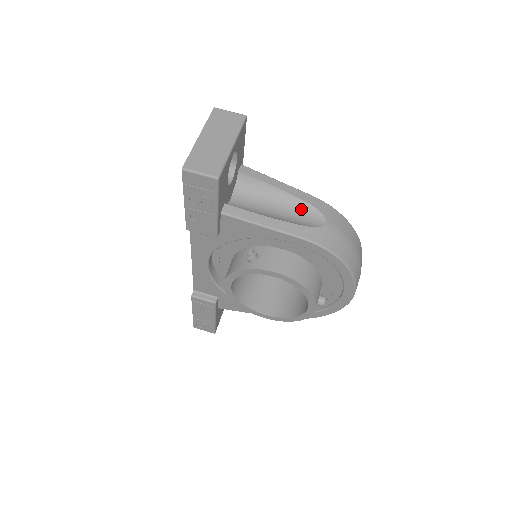
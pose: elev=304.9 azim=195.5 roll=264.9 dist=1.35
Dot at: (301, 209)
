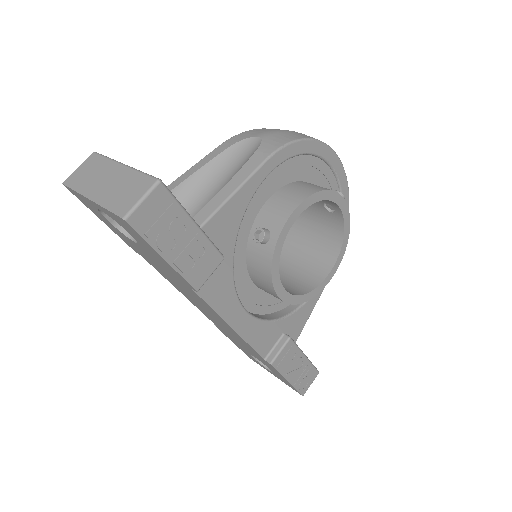
Dot at: (230, 158)
